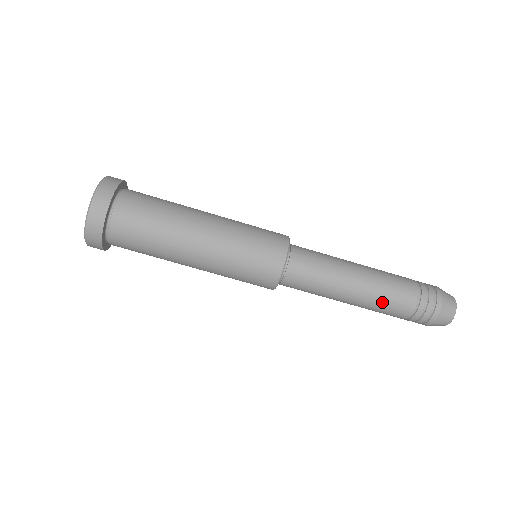
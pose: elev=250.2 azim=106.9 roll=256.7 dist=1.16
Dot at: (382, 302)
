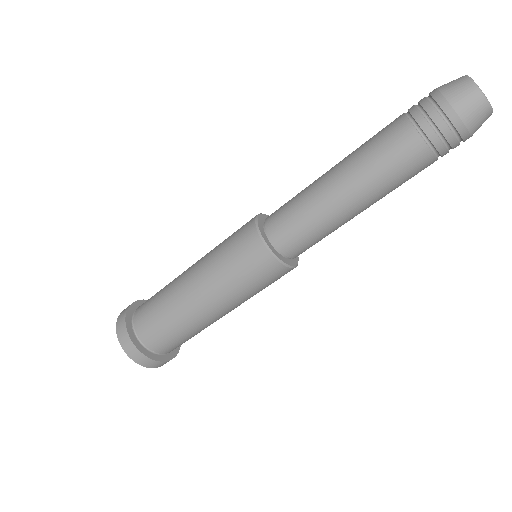
Dot at: (385, 175)
